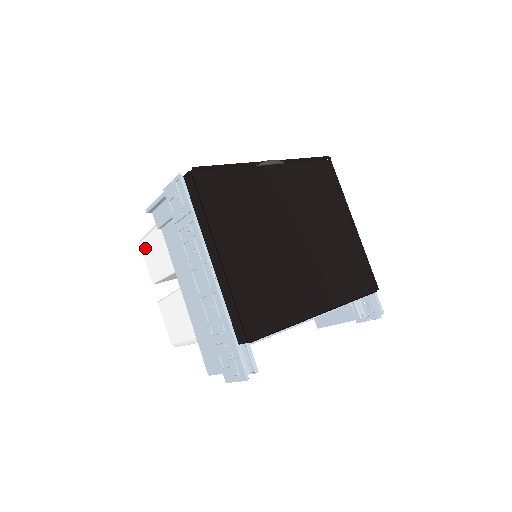
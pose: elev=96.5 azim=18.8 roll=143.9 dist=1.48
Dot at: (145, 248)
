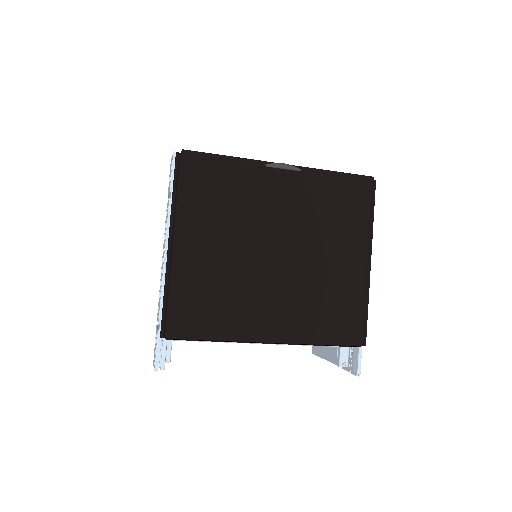
Dot at: occluded
